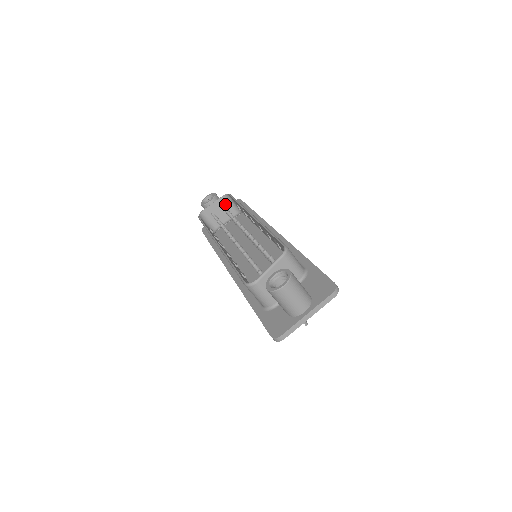
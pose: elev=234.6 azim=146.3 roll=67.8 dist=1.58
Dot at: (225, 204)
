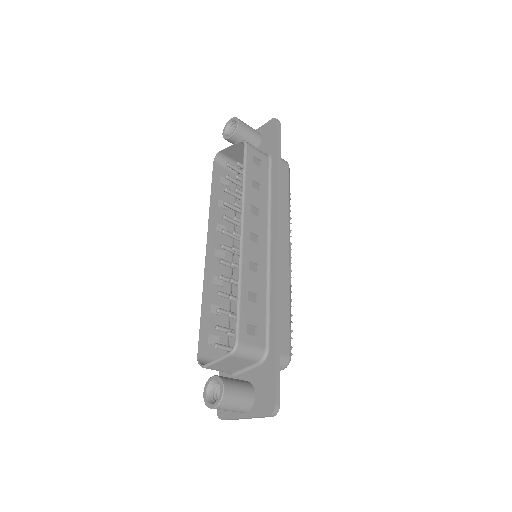
Dot at: occluded
